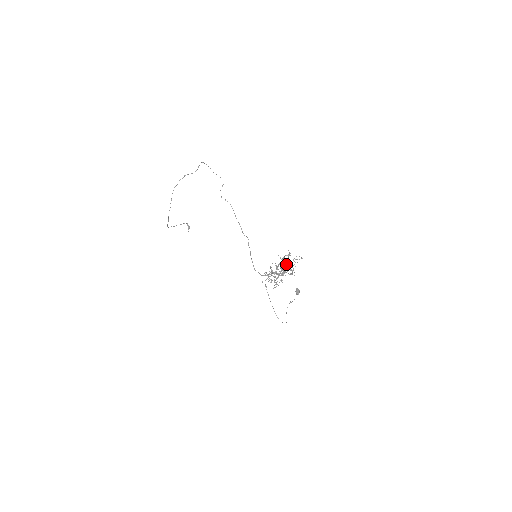
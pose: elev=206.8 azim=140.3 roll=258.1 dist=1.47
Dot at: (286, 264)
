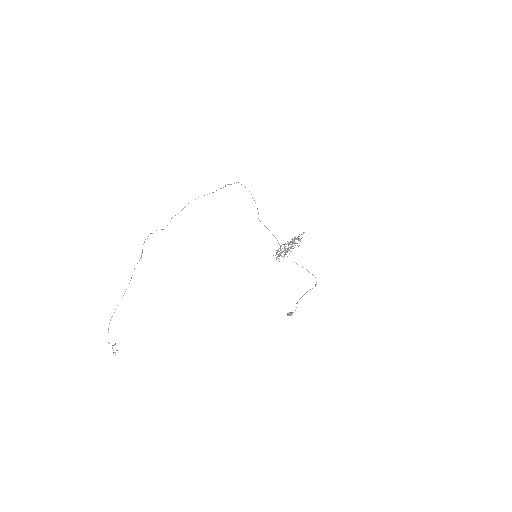
Dot at: (289, 243)
